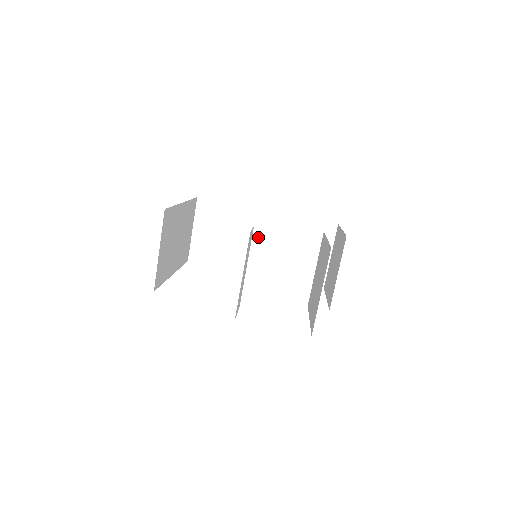
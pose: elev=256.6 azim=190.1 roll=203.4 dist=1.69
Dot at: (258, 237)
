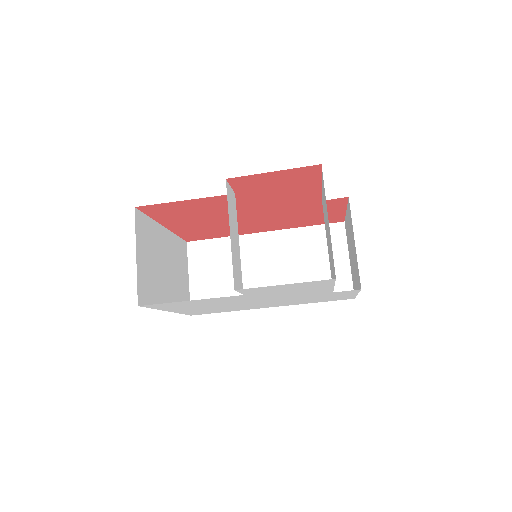
Dot at: (262, 263)
